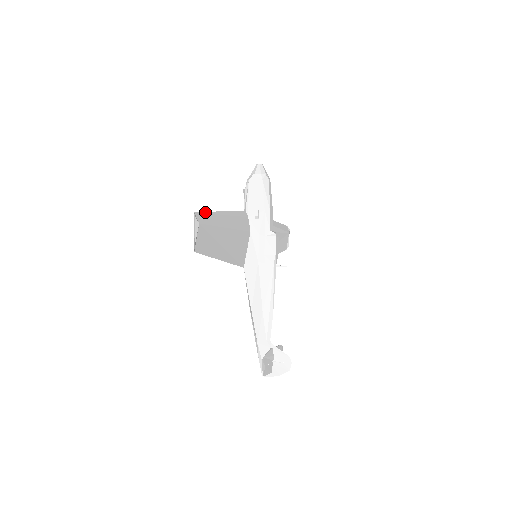
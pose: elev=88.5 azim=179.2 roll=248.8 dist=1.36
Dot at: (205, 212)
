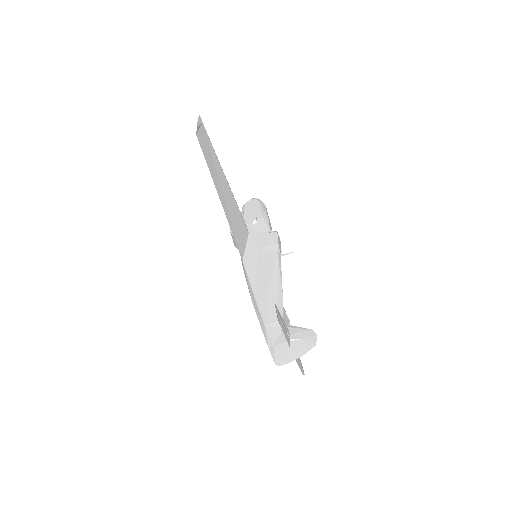
Dot at: occluded
